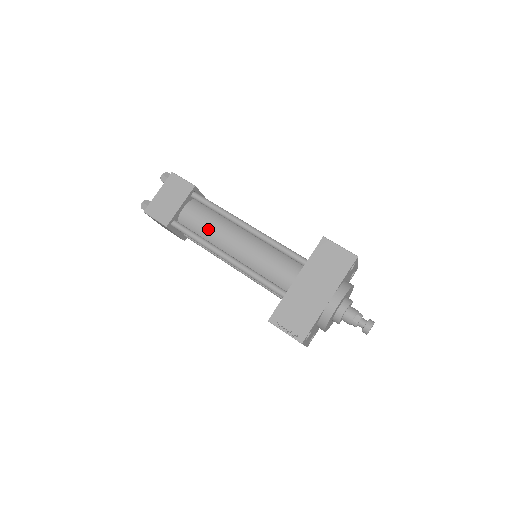
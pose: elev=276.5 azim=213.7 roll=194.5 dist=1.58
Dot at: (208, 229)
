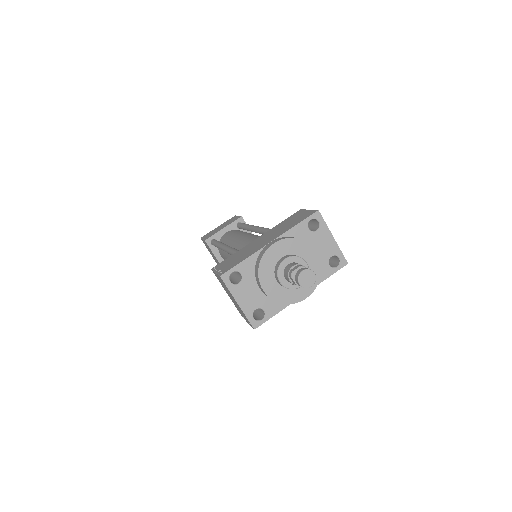
Dot at: (230, 237)
